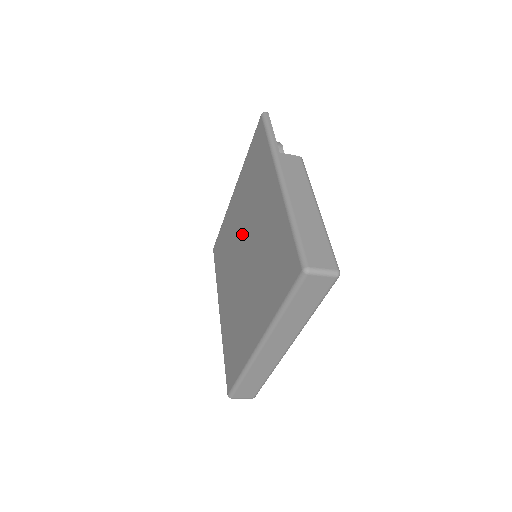
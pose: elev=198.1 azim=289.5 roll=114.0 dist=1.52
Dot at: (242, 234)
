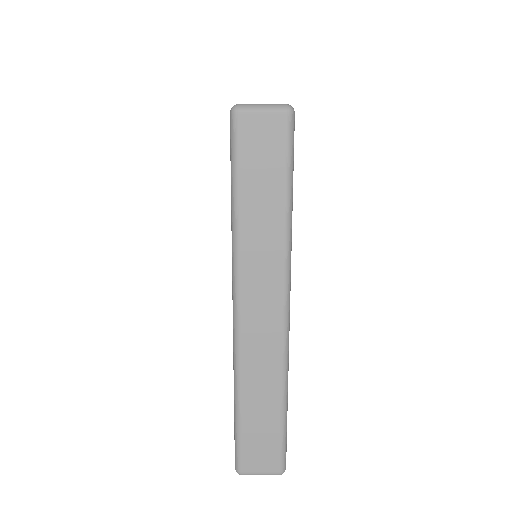
Dot at: occluded
